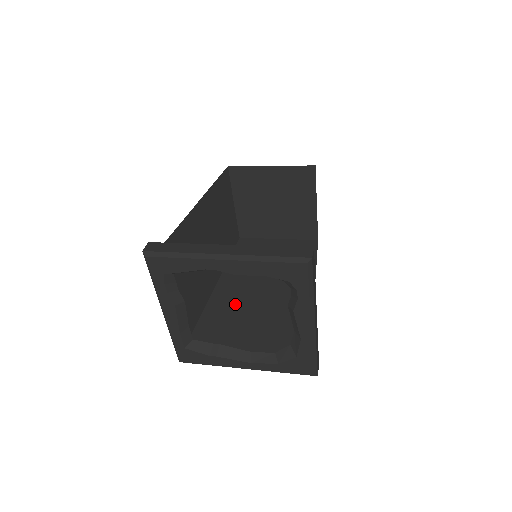
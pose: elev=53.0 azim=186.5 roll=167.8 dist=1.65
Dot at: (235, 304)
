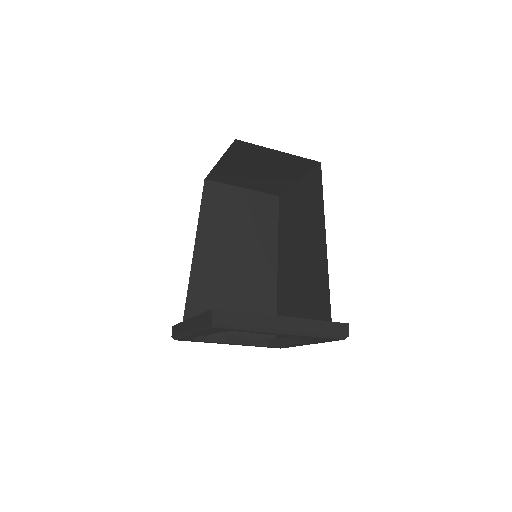
Dot at: (289, 281)
